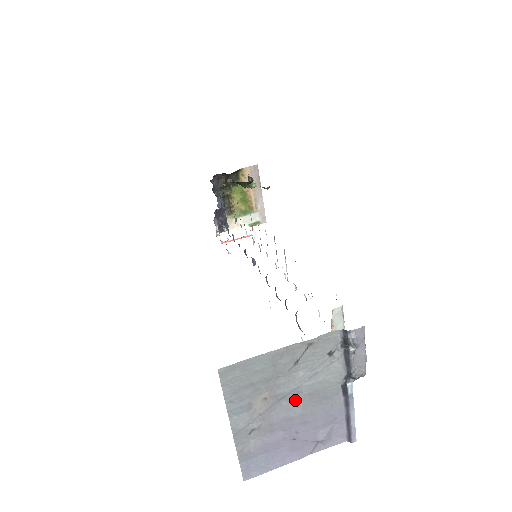
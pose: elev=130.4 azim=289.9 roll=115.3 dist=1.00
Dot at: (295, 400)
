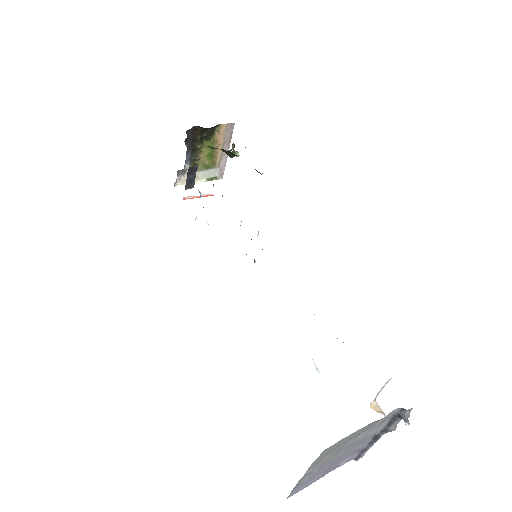
Dot at: (346, 449)
